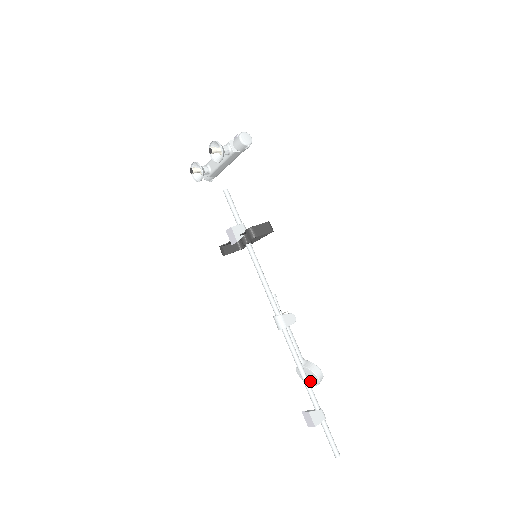
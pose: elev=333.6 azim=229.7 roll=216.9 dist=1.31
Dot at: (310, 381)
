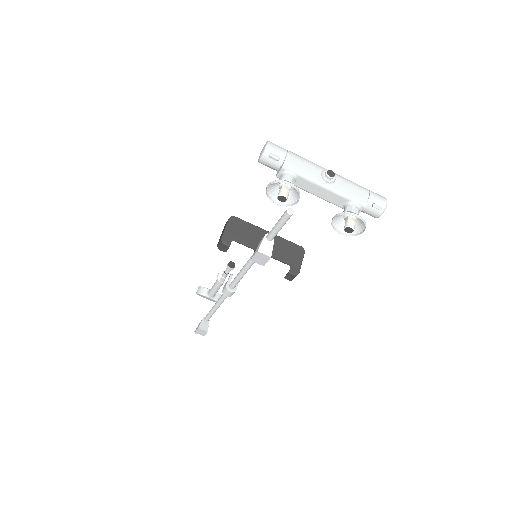
Dot at: occluded
